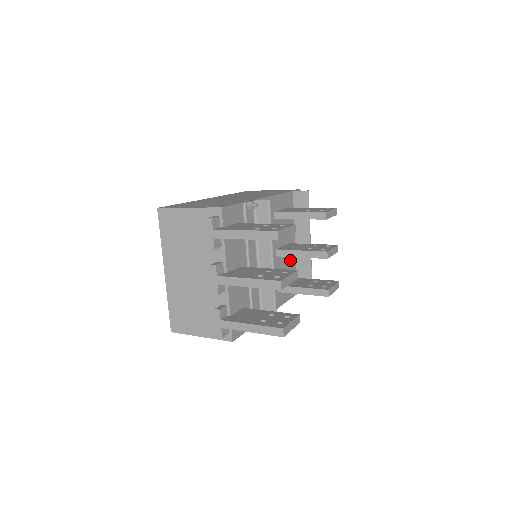
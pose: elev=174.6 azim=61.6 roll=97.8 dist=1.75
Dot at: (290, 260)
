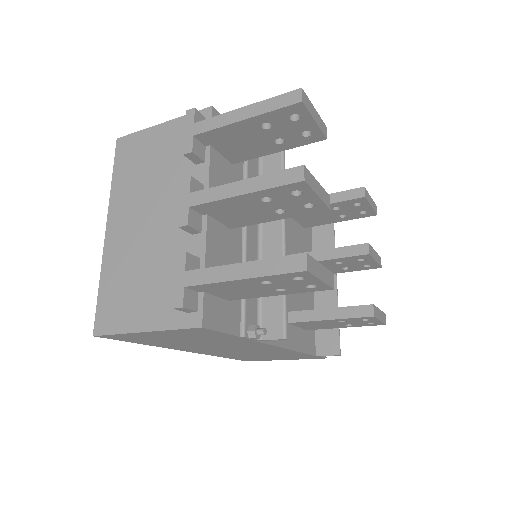
Dot at: (306, 293)
